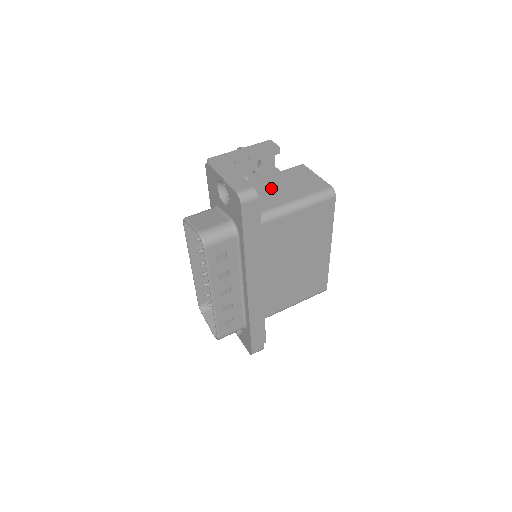
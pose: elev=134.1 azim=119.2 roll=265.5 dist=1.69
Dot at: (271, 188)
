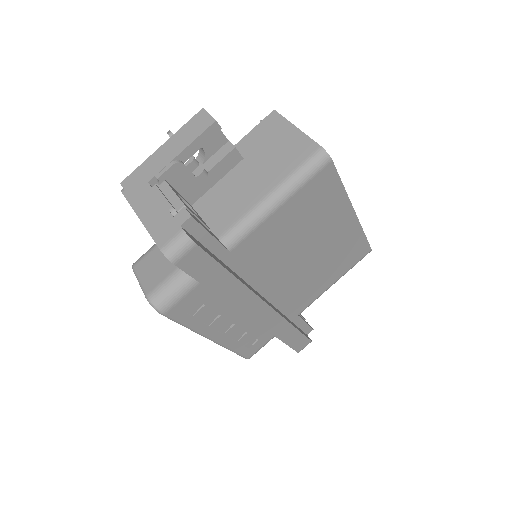
Dot at: (233, 178)
